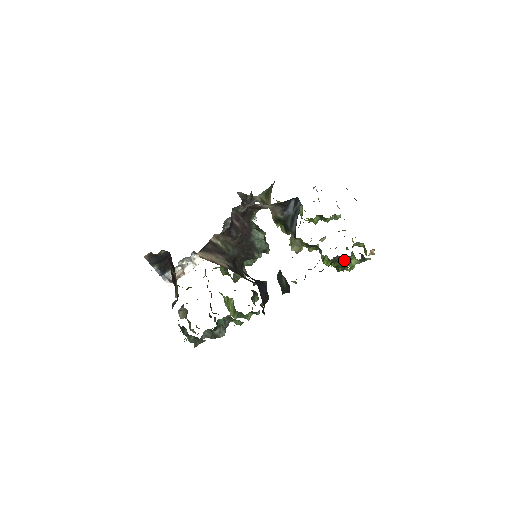
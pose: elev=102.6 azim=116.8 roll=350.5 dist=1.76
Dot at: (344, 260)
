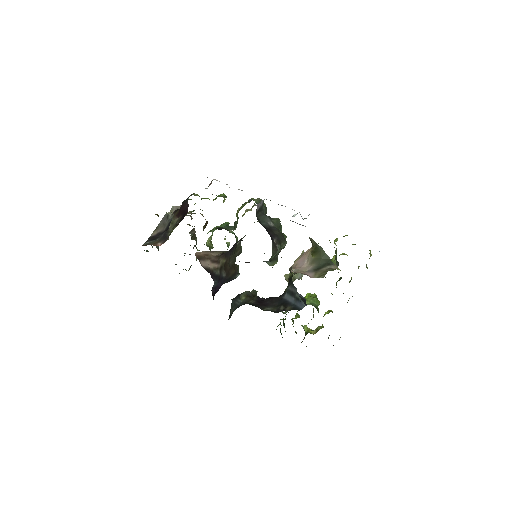
Dot at: occluded
